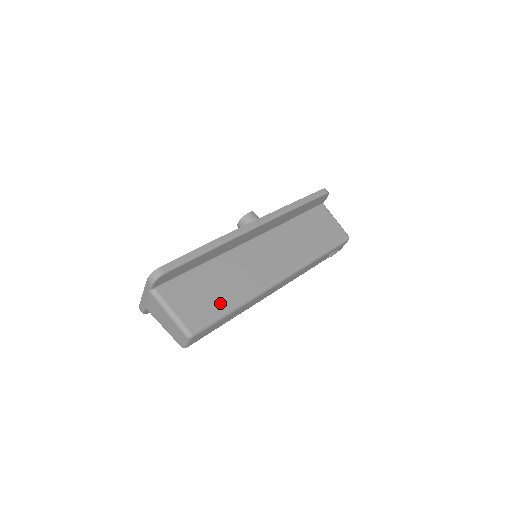
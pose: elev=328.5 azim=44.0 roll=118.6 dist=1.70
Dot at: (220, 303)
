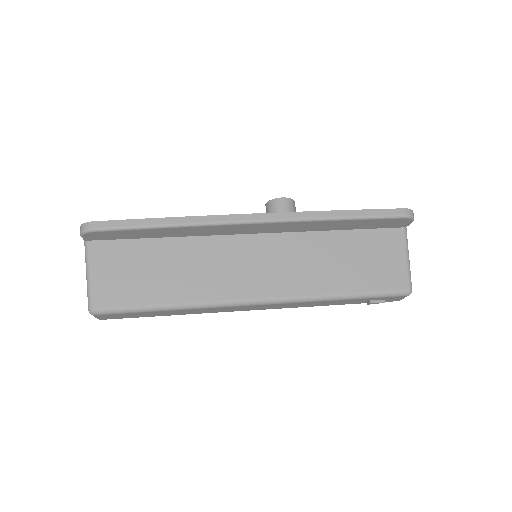
Dot at: (151, 293)
